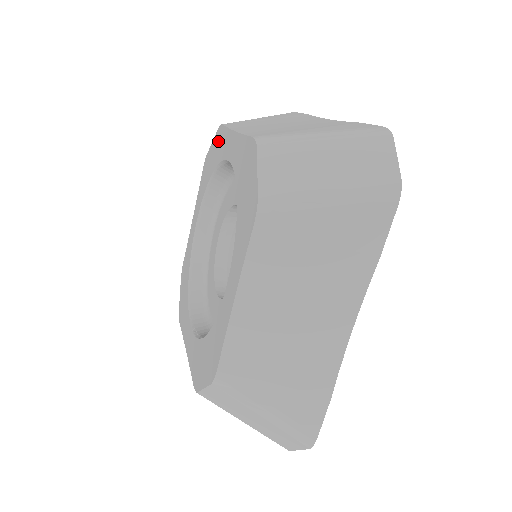
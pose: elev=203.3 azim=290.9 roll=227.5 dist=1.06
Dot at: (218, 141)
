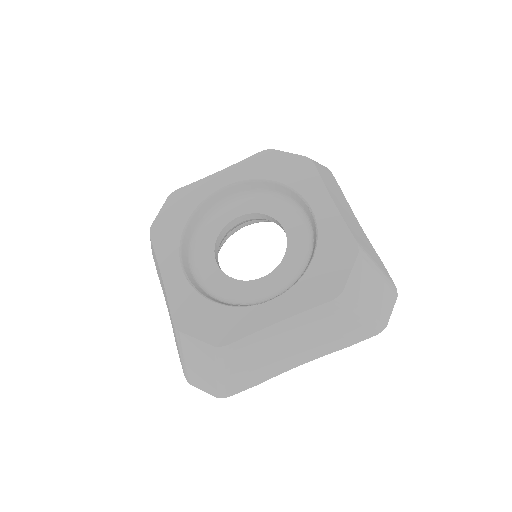
Dot at: (301, 168)
